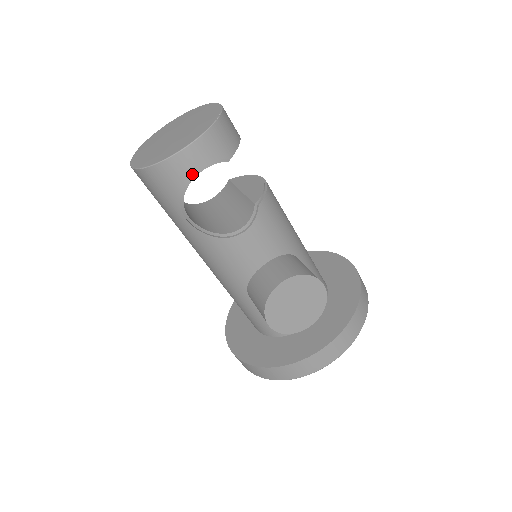
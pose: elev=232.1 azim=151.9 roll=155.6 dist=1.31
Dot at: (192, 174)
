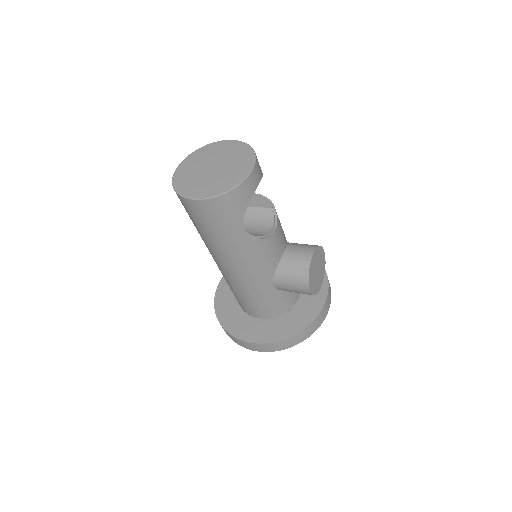
Dot at: (254, 190)
